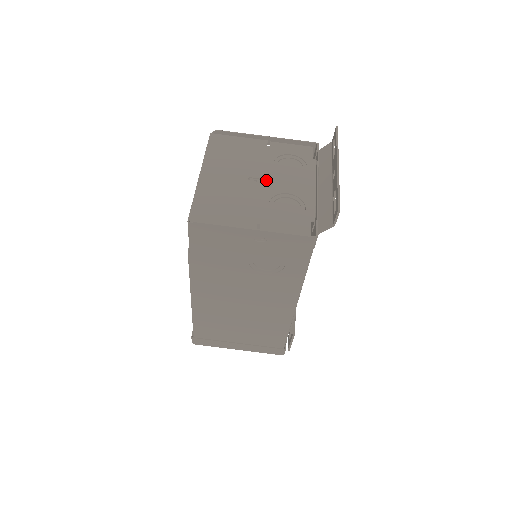
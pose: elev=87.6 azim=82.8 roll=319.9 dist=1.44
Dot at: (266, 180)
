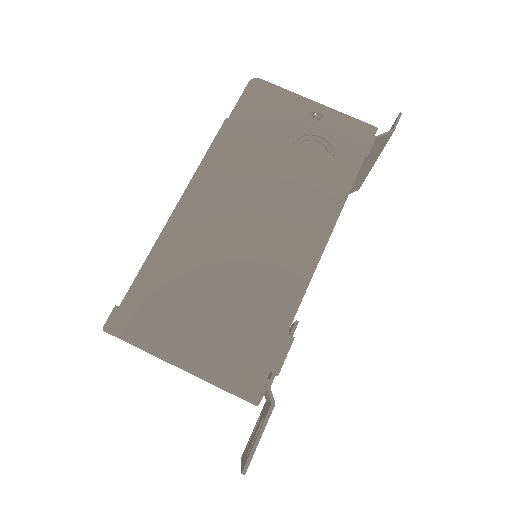
Dot at: occluded
